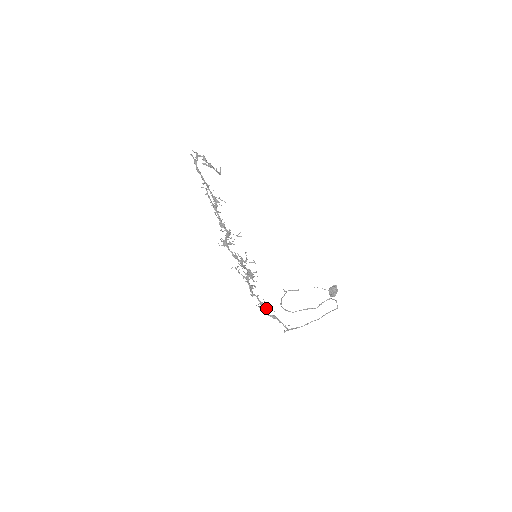
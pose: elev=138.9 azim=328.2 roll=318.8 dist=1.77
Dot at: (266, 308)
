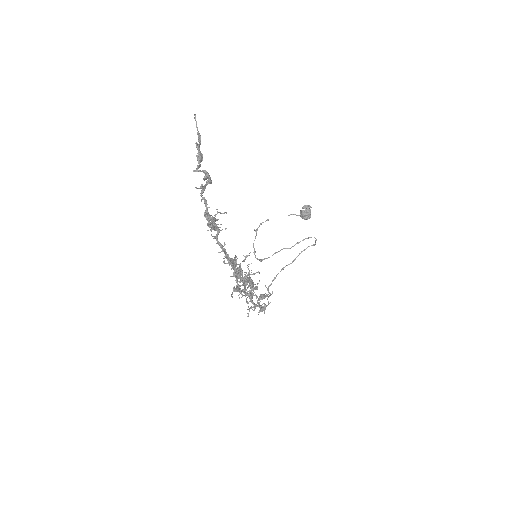
Dot at: occluded
